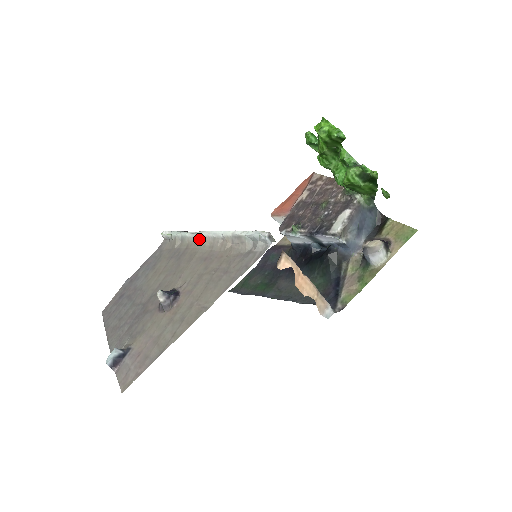
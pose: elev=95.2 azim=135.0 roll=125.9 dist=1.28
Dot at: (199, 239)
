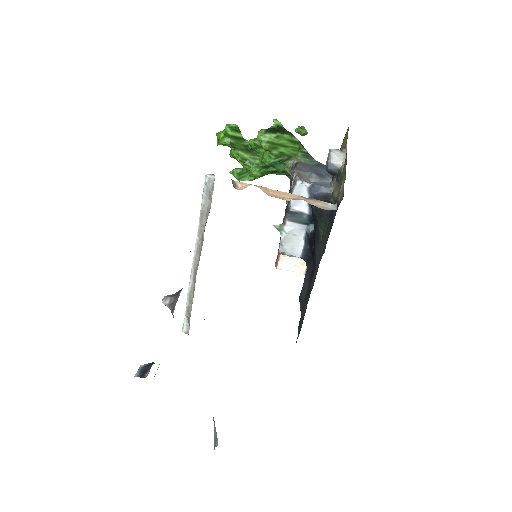
Dot at: (194, 274)
